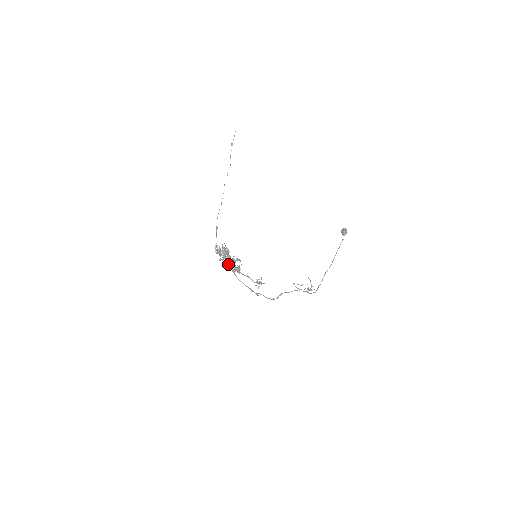
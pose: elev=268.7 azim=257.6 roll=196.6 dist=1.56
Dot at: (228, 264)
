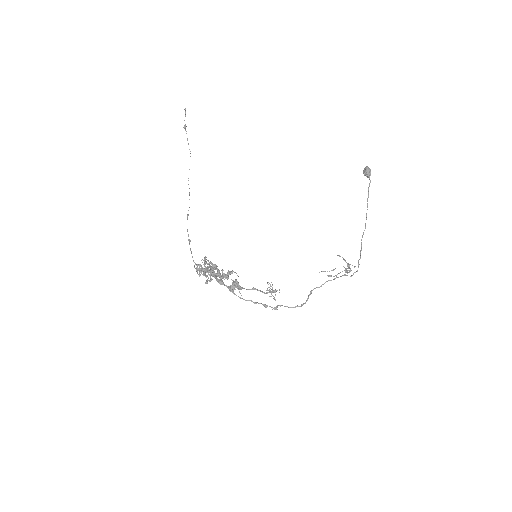
Dot at: (220, 284)
